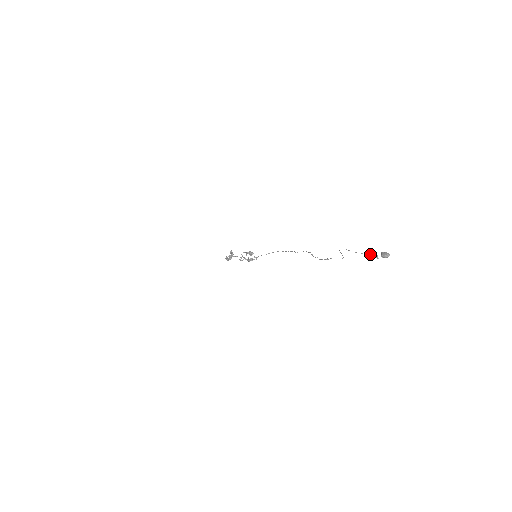
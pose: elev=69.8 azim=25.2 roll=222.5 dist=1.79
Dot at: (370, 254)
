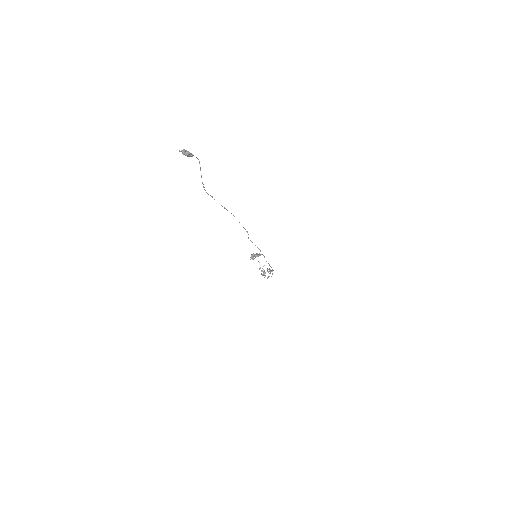
Dot at: occluded
